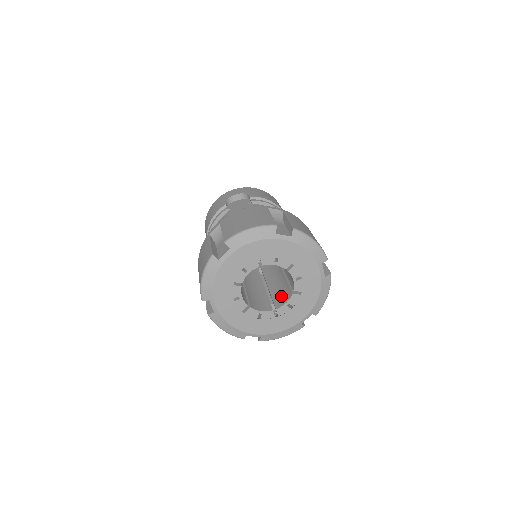
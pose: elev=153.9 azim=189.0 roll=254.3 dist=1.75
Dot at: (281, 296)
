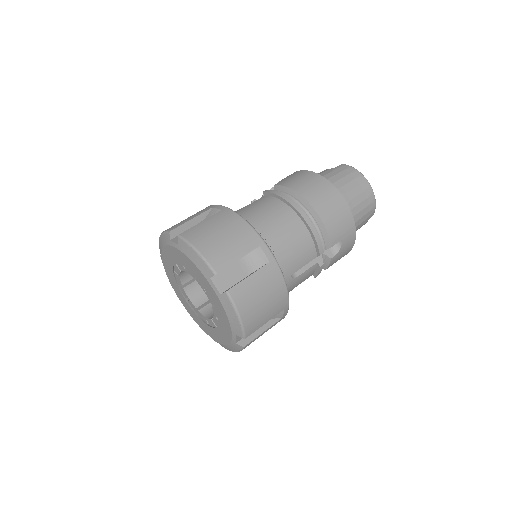
Dot at: occluded
